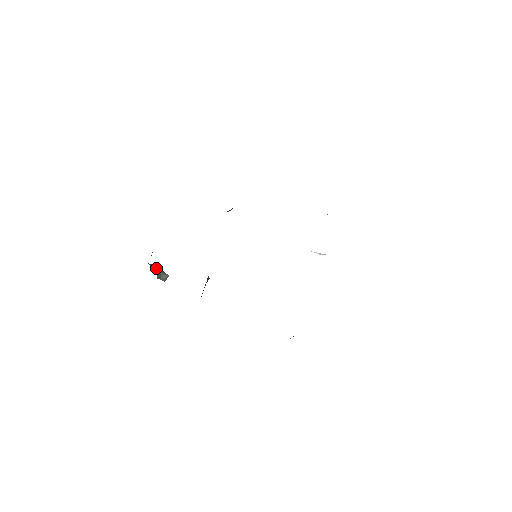
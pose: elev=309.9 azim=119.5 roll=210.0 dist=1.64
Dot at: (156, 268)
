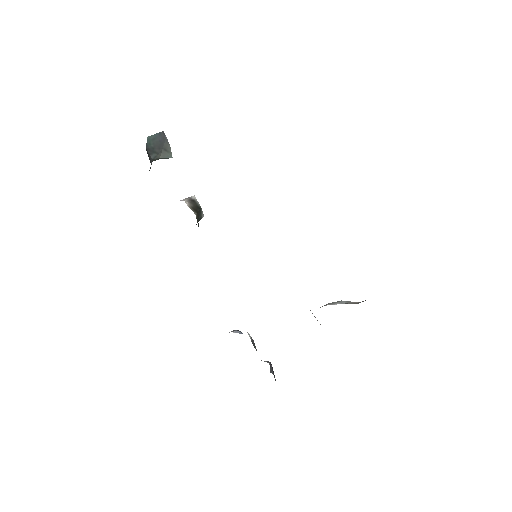
Dot at: (158, 146)
